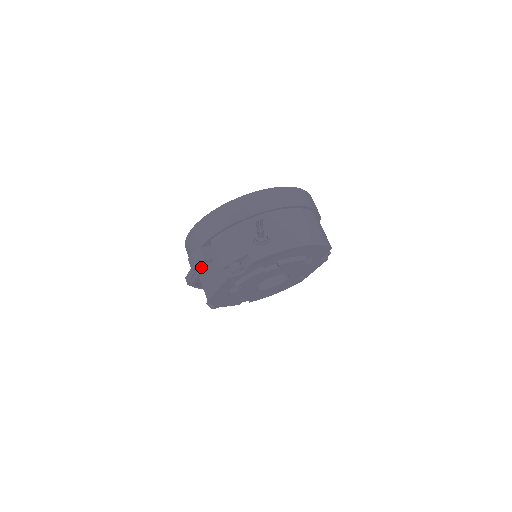
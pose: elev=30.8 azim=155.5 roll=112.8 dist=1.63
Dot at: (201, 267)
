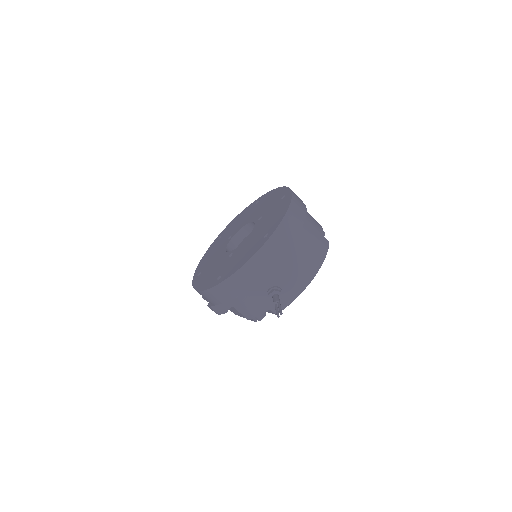
Dot at: occluded
